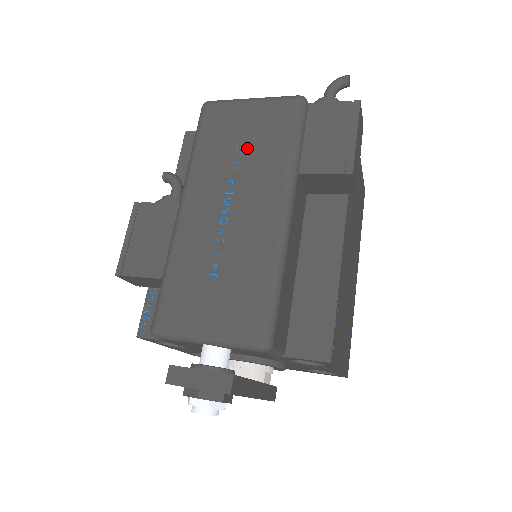
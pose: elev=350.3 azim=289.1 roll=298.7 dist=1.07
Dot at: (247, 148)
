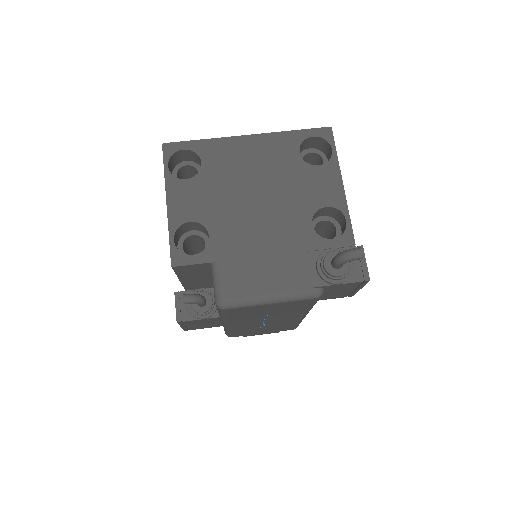
Dot at: (273, 313)
